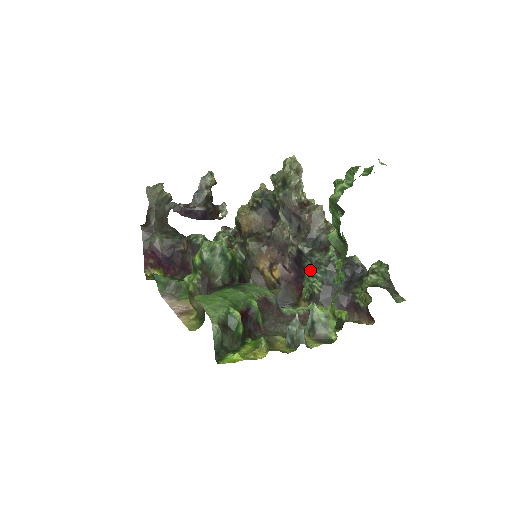
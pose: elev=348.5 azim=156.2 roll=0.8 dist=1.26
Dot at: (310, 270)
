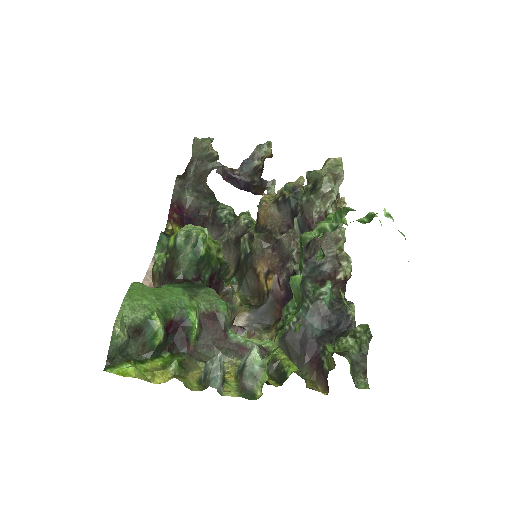
Dot at: occluded
